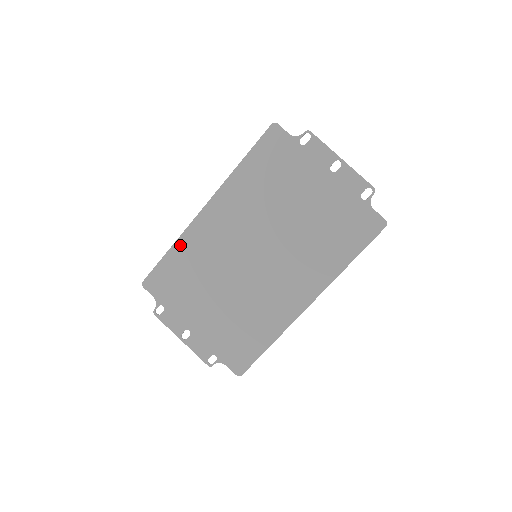
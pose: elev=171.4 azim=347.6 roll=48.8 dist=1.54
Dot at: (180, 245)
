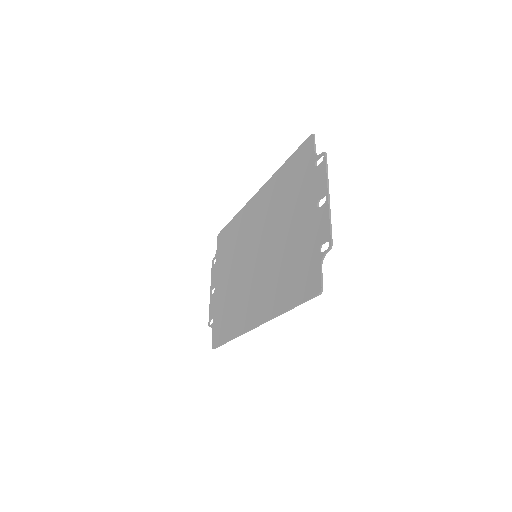
Dot at: (238, 217)
